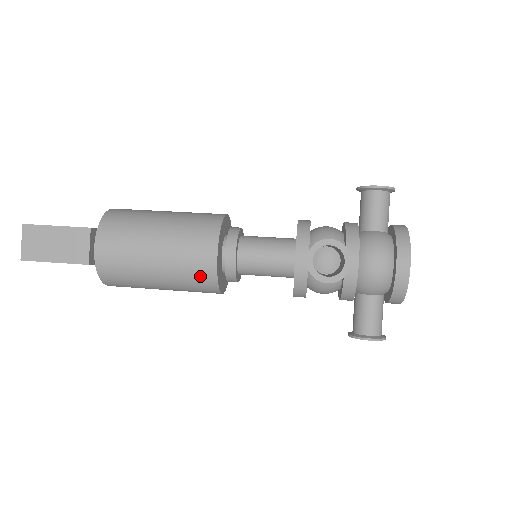
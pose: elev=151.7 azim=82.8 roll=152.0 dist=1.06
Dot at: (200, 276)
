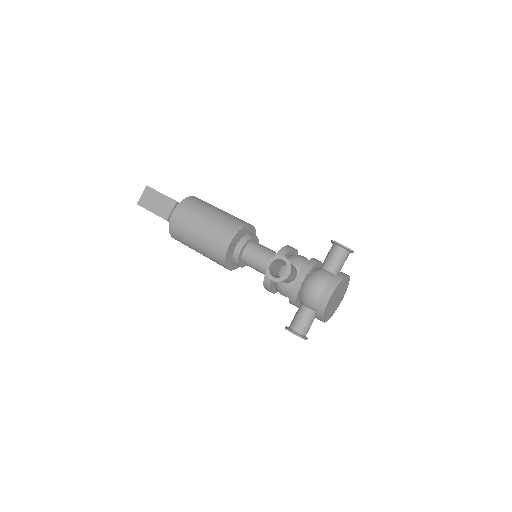
Dot at: (217, 251)
